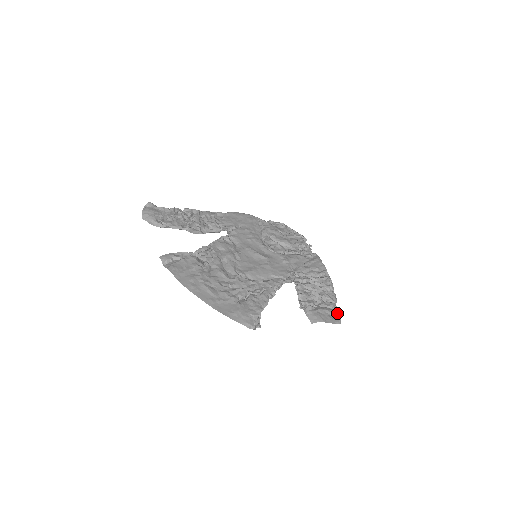
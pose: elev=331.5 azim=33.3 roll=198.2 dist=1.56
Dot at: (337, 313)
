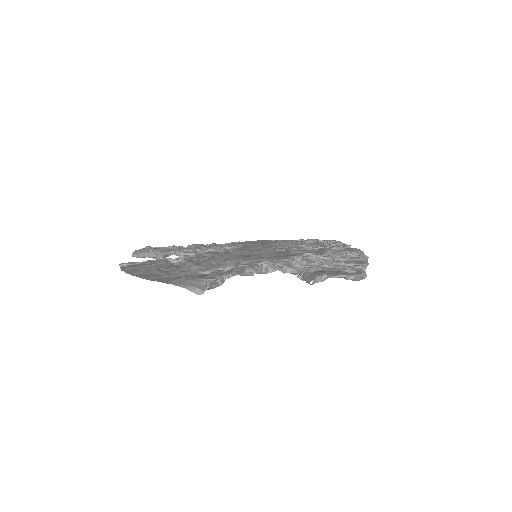
Dot at: (359, 269)
